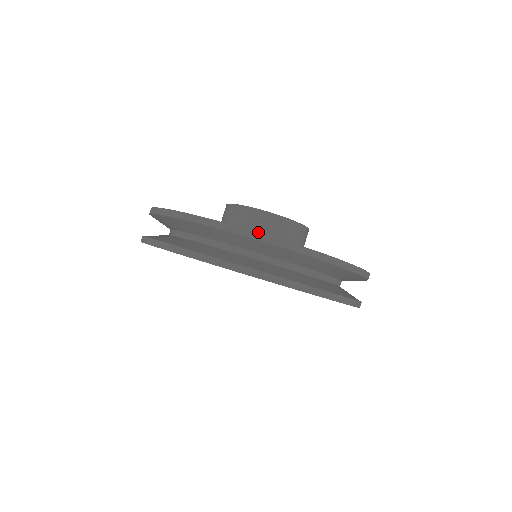
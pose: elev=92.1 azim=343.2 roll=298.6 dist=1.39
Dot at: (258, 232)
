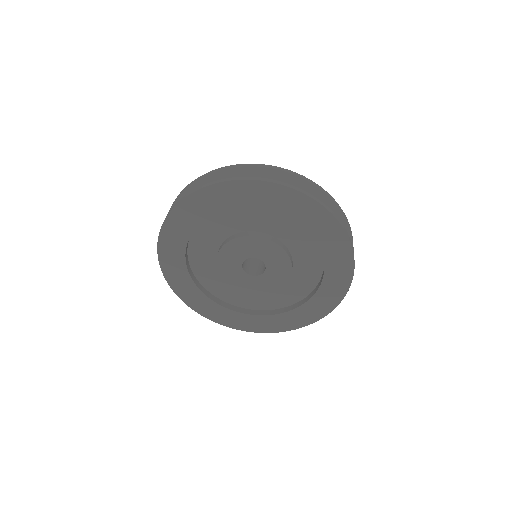
Dot at: (197, 178)
